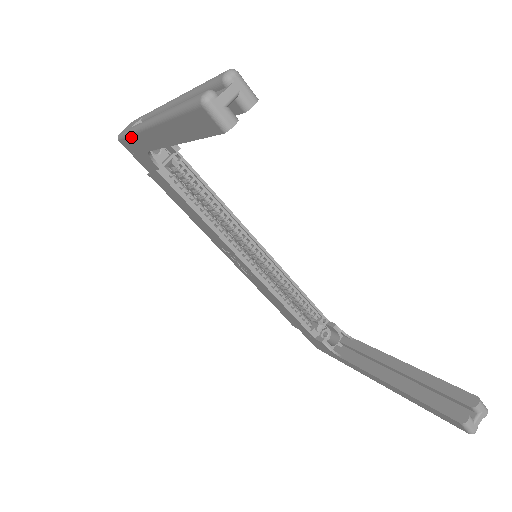
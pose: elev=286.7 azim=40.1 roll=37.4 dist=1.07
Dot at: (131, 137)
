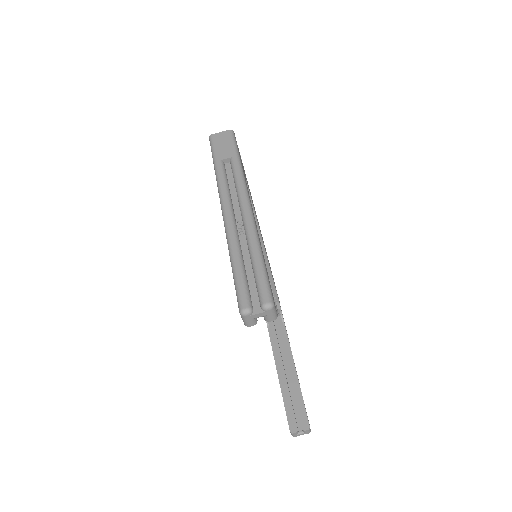
Dot at: (215, 169)
